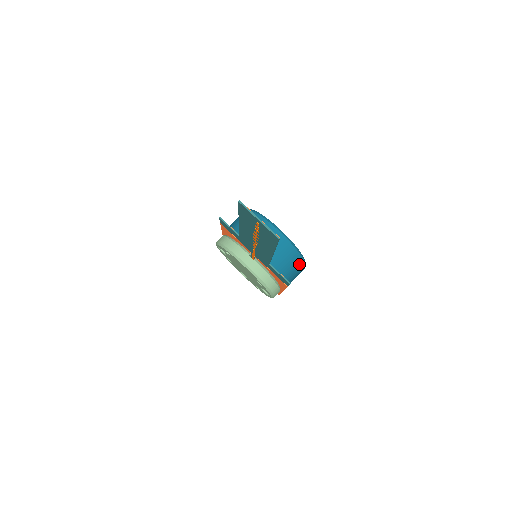
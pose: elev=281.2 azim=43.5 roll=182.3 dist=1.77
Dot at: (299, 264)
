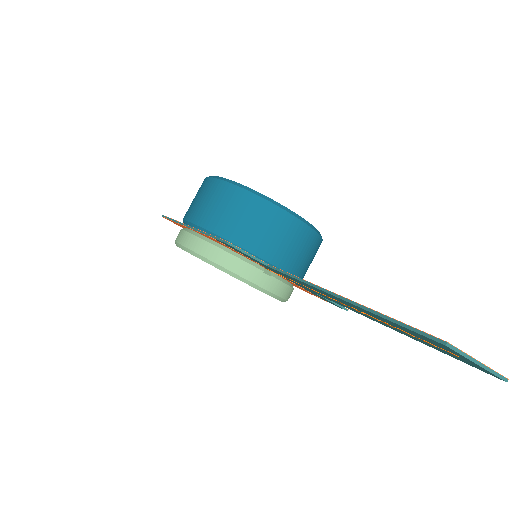
Dot at: occluded
